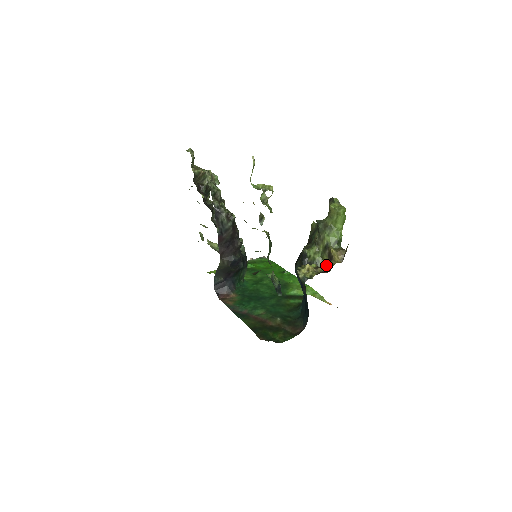
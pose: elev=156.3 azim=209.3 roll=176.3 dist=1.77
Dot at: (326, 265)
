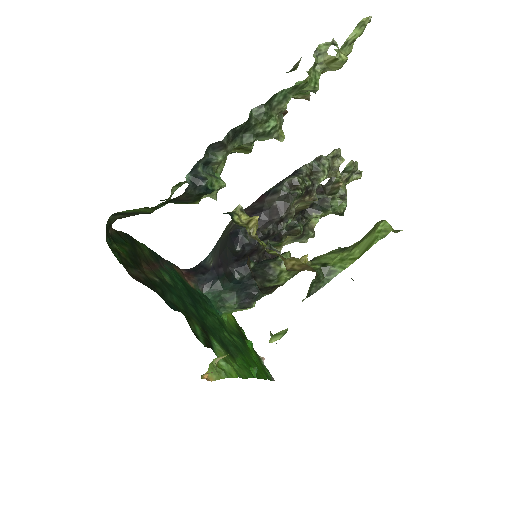
Dot at: occluded
